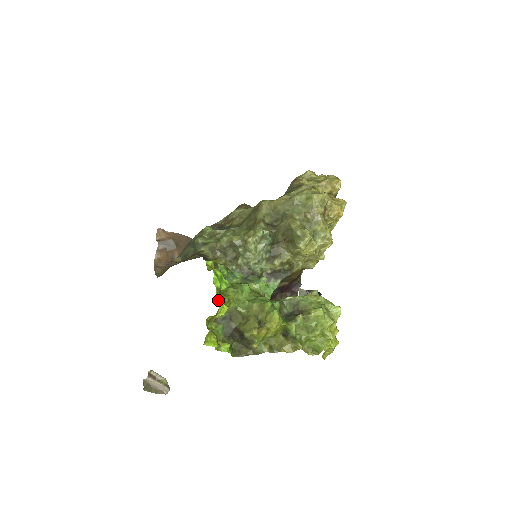
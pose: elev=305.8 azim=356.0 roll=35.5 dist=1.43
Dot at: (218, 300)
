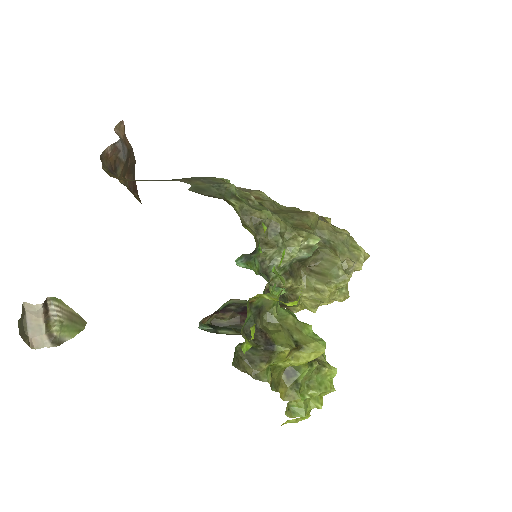
Dot at: occluded
